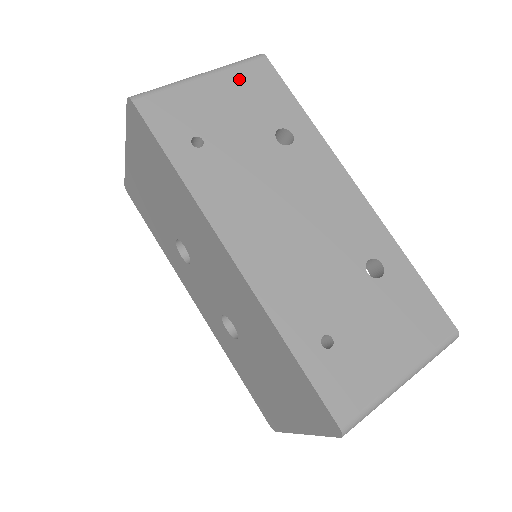
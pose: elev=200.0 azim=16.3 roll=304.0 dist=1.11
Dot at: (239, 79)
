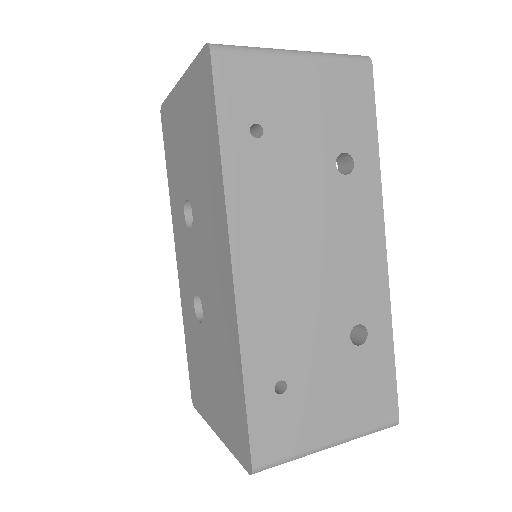
Dot at: (332, 77)
